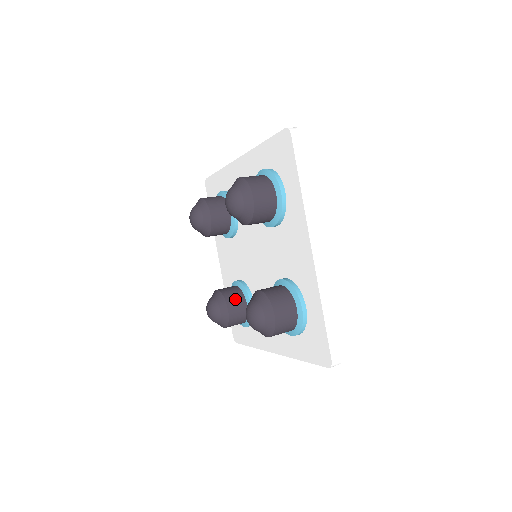
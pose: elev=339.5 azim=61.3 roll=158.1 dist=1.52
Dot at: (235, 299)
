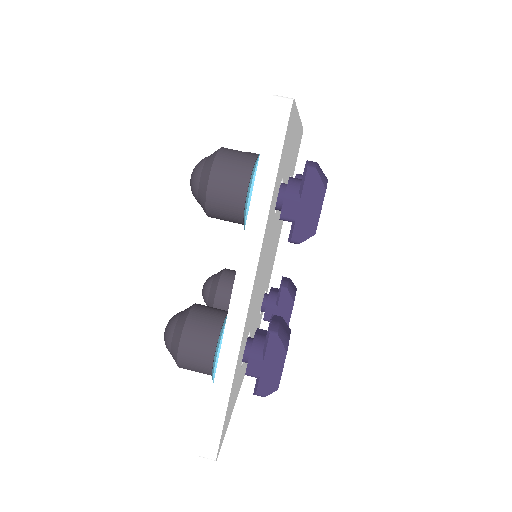
Dot at: (230, 291)
